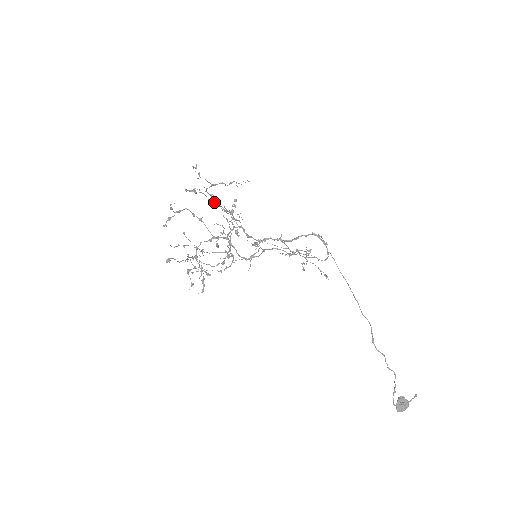
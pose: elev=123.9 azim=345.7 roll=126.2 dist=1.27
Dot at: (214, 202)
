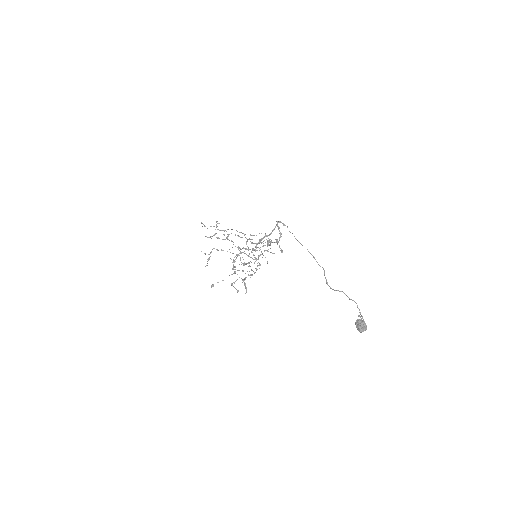
Dot at: occluded
